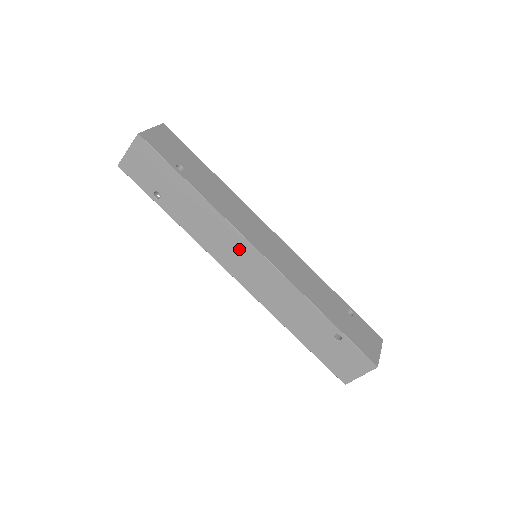
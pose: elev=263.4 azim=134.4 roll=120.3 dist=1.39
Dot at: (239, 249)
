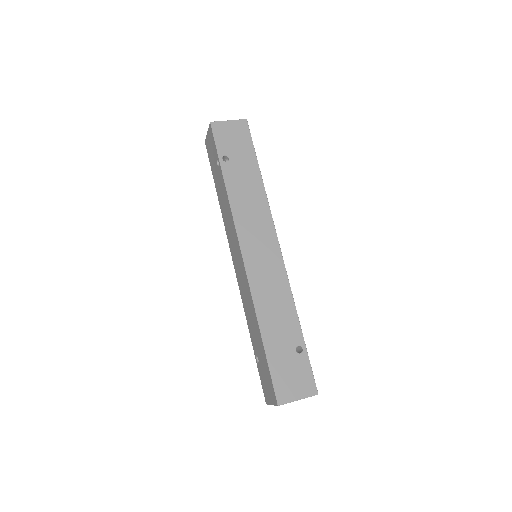
Dot at: (264, 233)
